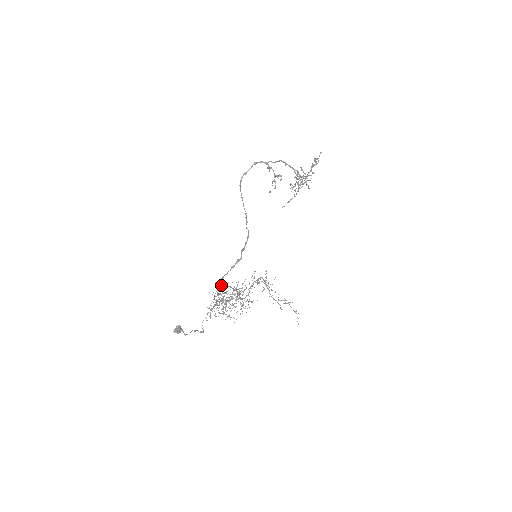
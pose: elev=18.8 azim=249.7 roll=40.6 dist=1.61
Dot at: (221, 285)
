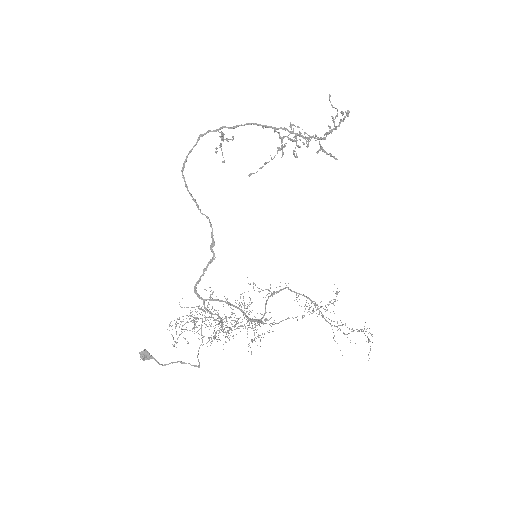
Dot at: (206, 299)
